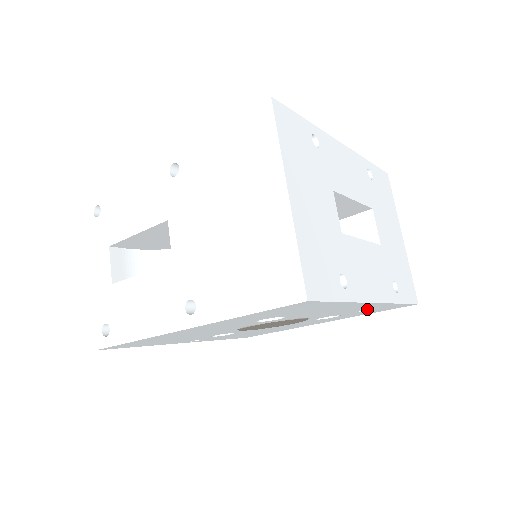
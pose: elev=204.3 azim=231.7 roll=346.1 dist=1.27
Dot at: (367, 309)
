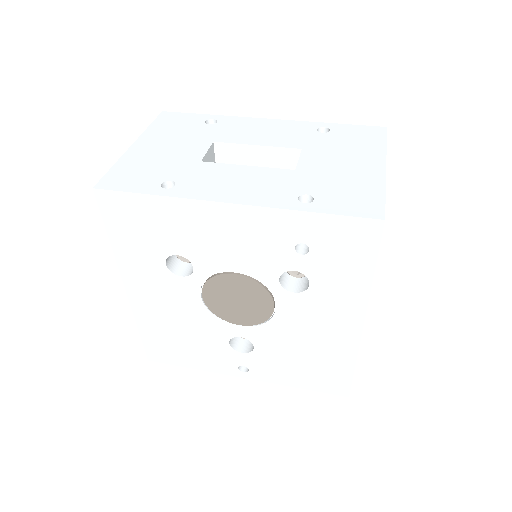
Dot at: (293, 241)
